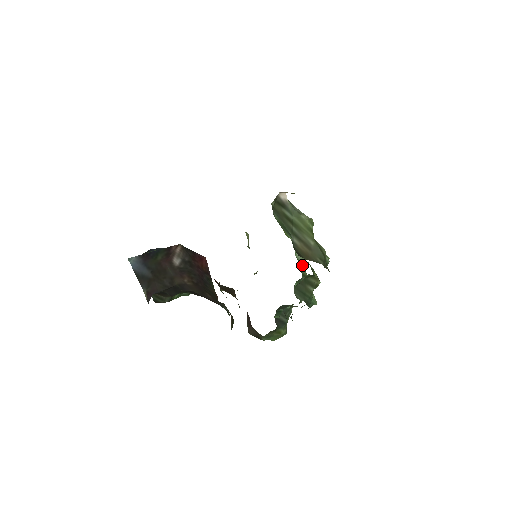
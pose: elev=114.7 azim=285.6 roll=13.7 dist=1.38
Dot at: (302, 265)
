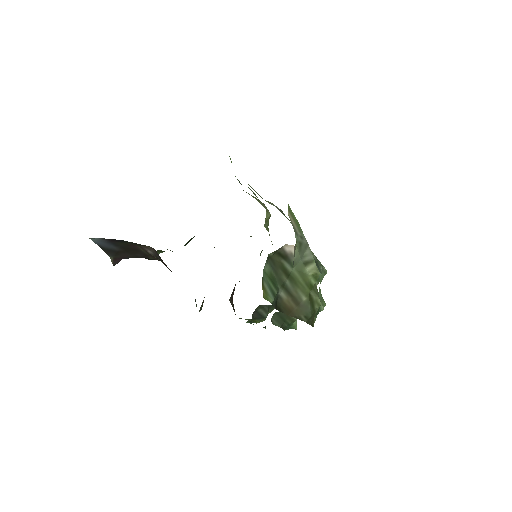
Dot at: occluded
